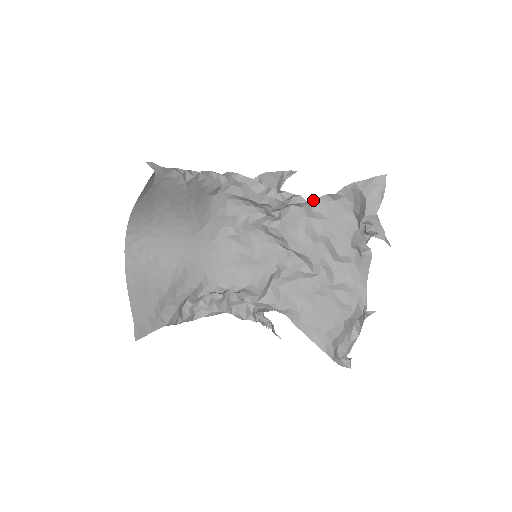
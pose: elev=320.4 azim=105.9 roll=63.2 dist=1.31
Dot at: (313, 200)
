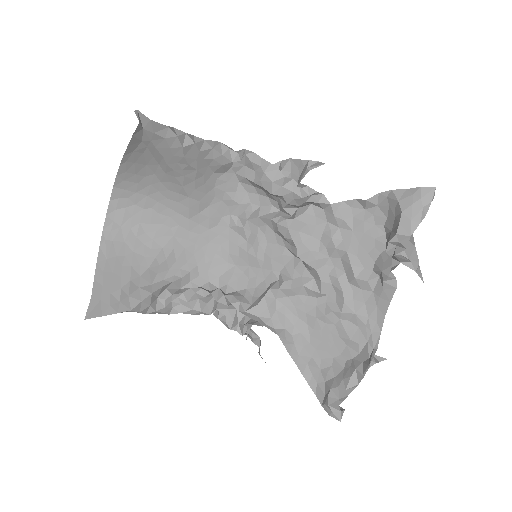
Dot at: (338, 203)
